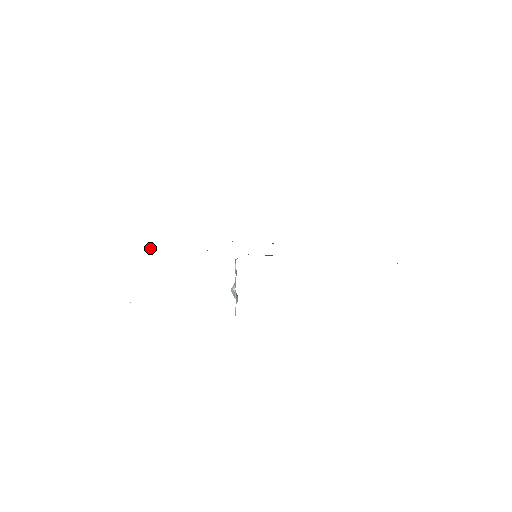
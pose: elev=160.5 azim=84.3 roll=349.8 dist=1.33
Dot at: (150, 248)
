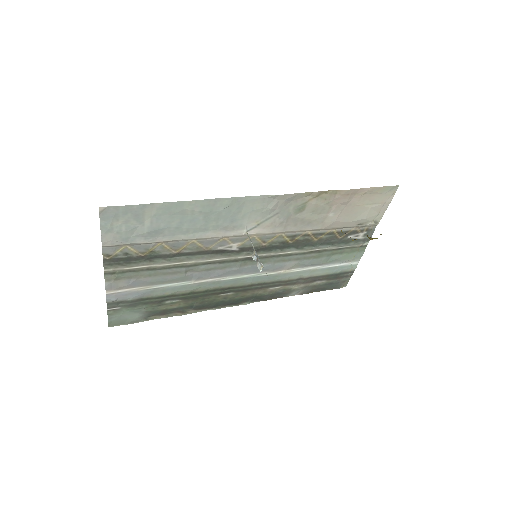
Dot at: (141, 276)
